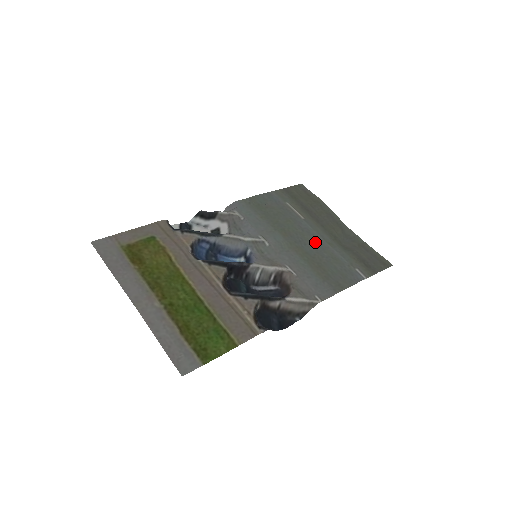
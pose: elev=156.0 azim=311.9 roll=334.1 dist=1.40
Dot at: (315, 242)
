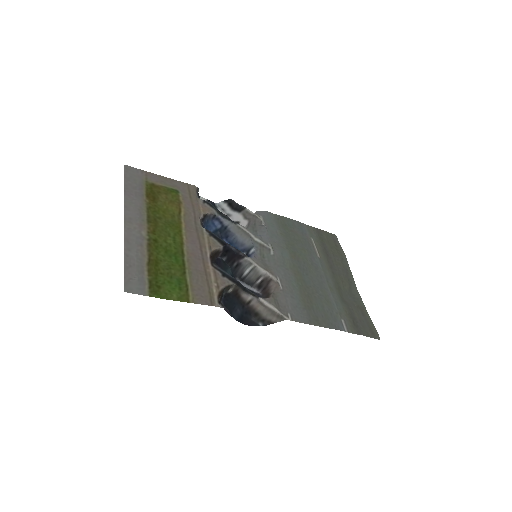
Dot at: (317, 278)
